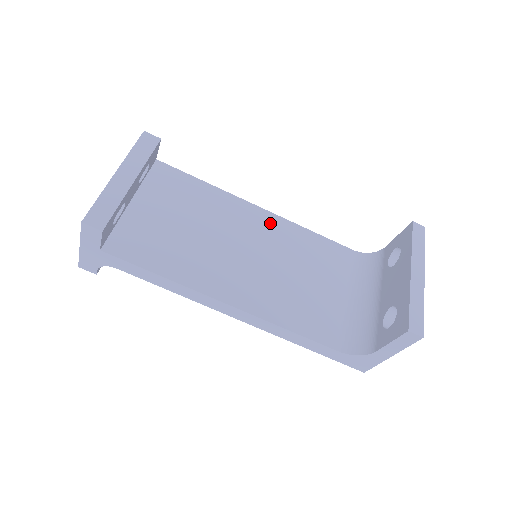
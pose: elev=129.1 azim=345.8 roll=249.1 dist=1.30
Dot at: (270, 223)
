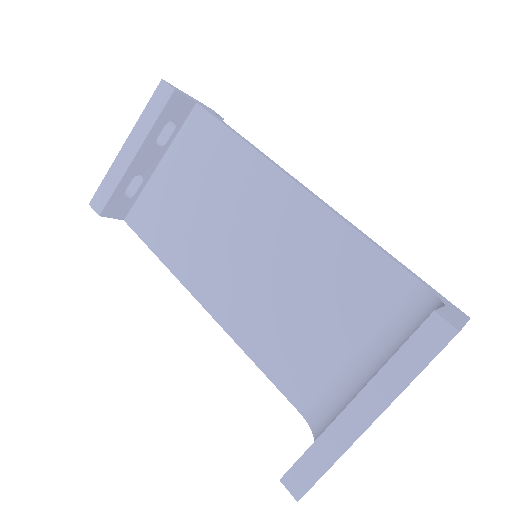
Dot at: (296, 209)
